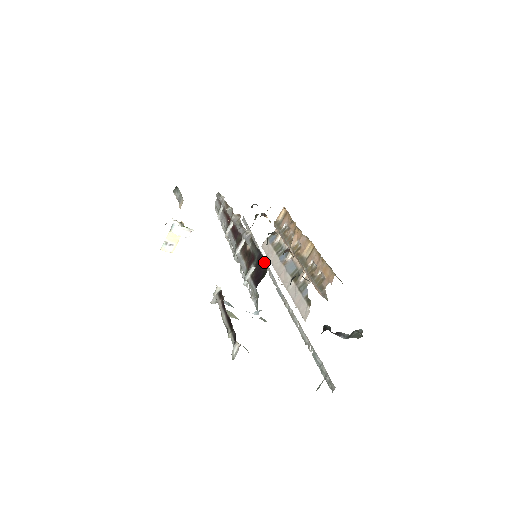
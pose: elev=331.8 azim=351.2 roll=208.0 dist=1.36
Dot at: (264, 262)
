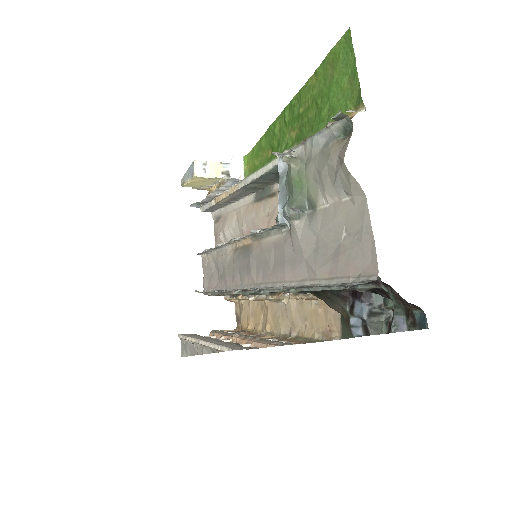
Dot at: occluded
